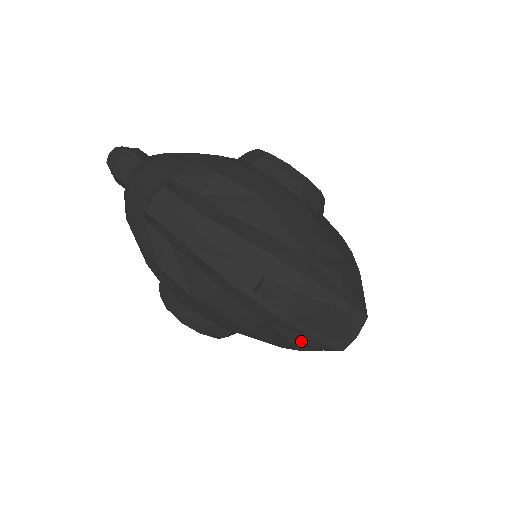
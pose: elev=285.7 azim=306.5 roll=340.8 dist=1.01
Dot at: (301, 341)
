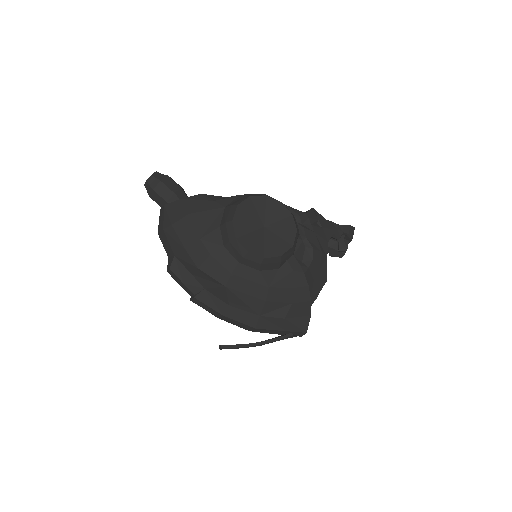
Dot at: occluded
